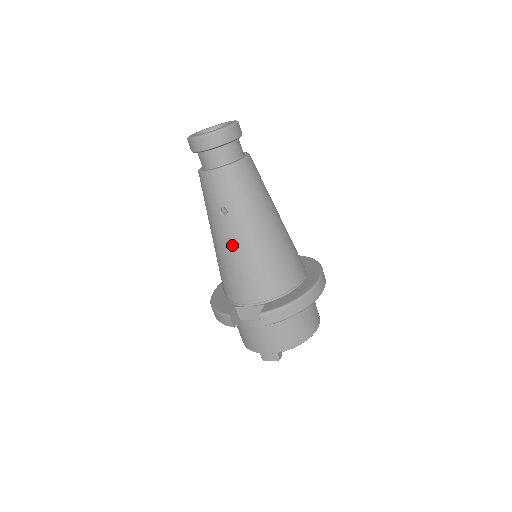
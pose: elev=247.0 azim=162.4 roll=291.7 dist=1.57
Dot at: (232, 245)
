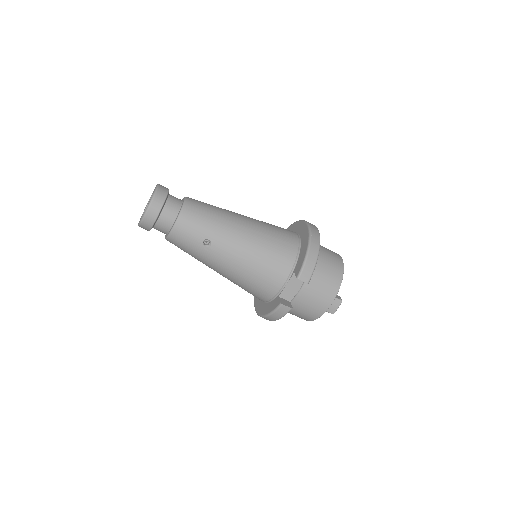
Dot at: (234, 258)
